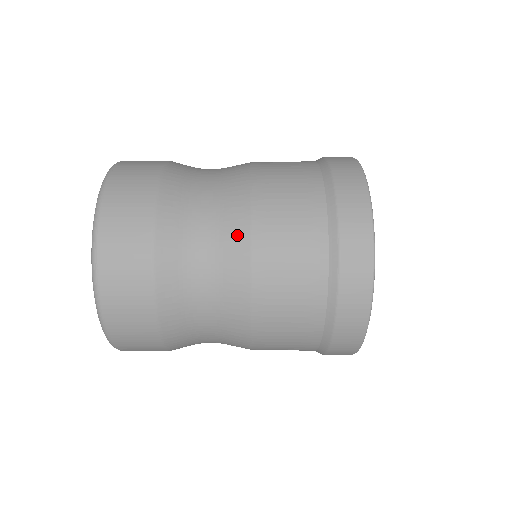
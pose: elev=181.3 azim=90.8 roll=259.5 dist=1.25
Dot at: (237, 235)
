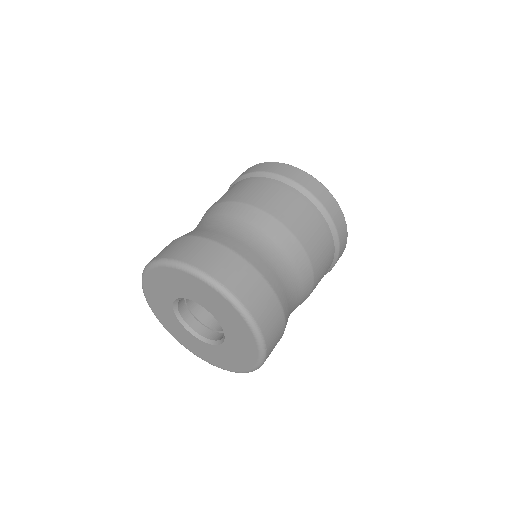
Dot at: occluded
